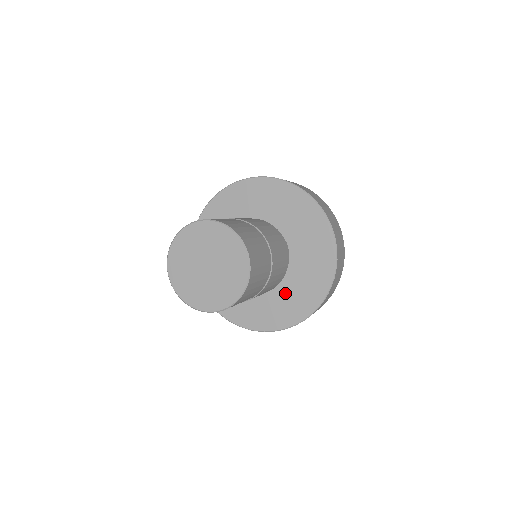
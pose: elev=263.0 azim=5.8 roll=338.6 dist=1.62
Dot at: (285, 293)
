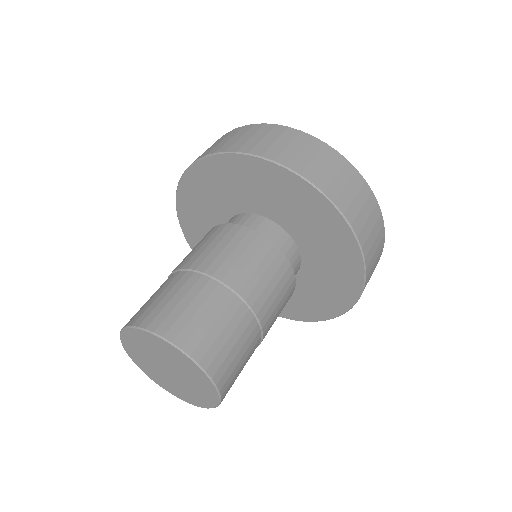
Dot at: (316, 280)
